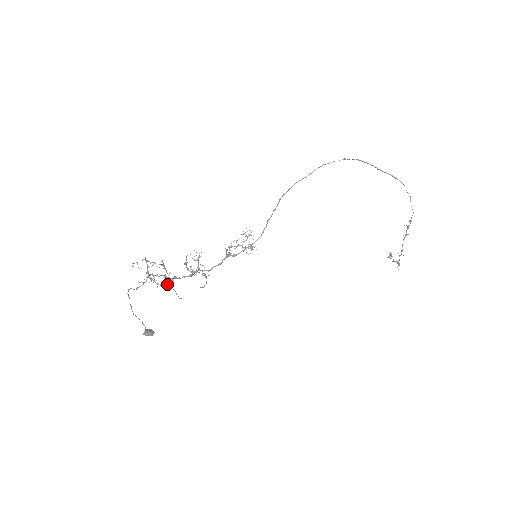
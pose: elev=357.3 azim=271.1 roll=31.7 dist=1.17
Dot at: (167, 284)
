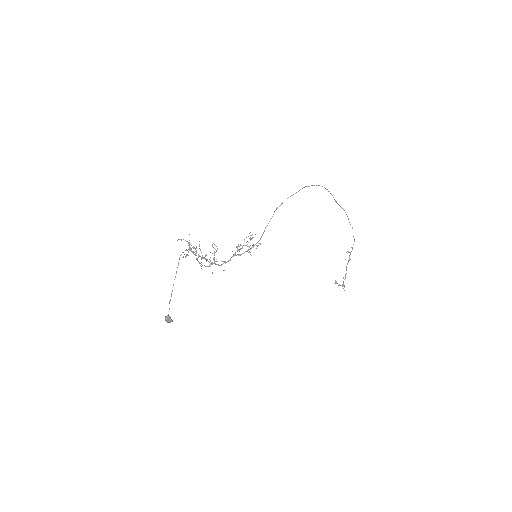
Dot at: occluded
